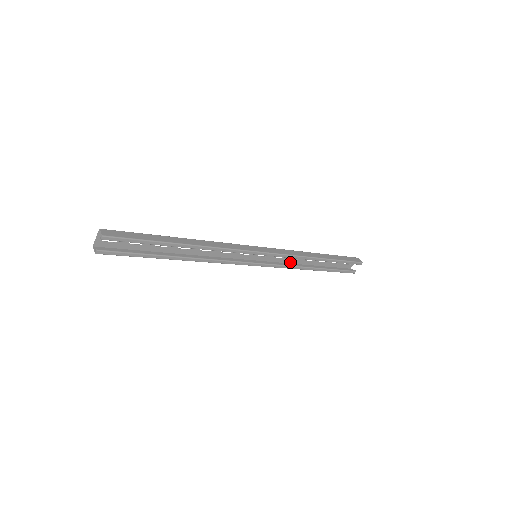
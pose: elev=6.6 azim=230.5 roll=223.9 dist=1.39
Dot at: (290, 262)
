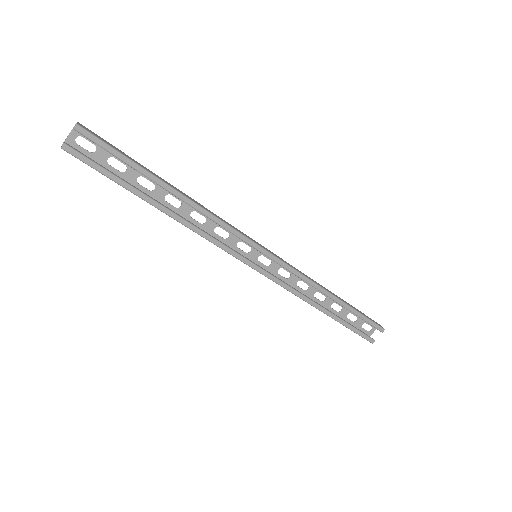
Dot at: occluded
